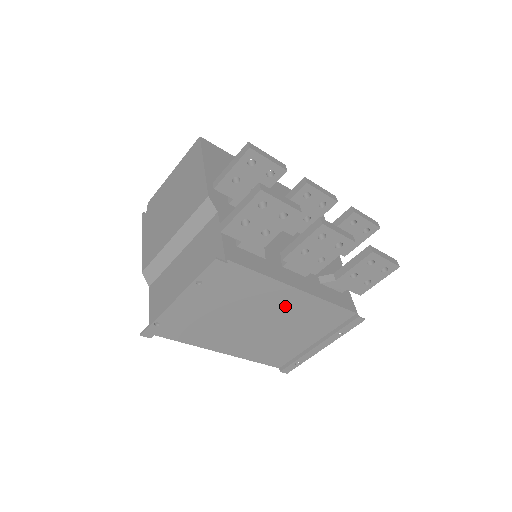
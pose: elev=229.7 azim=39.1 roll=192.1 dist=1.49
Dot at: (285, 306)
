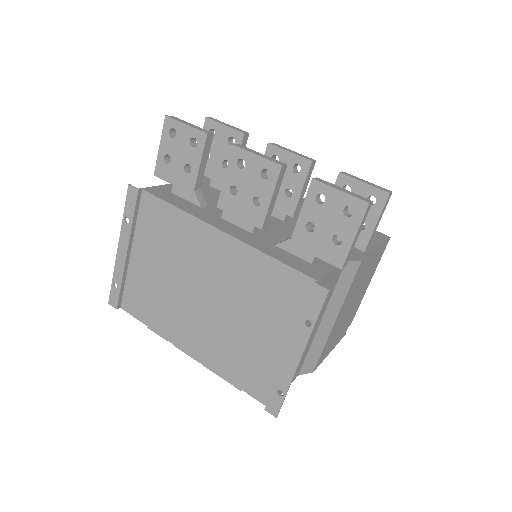
Dot at: (220, 263)
